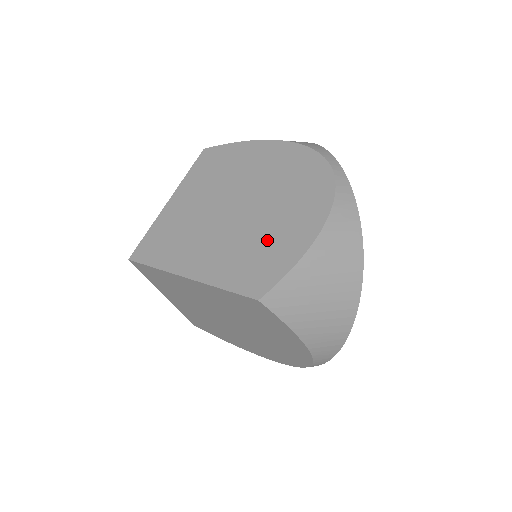
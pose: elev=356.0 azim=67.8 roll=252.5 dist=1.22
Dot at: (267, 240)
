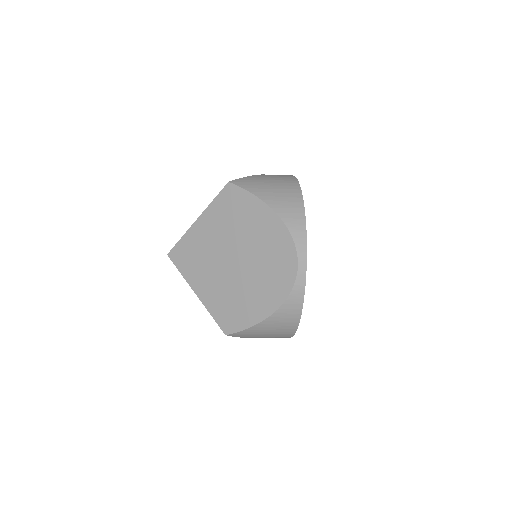
Dot at: occluded
